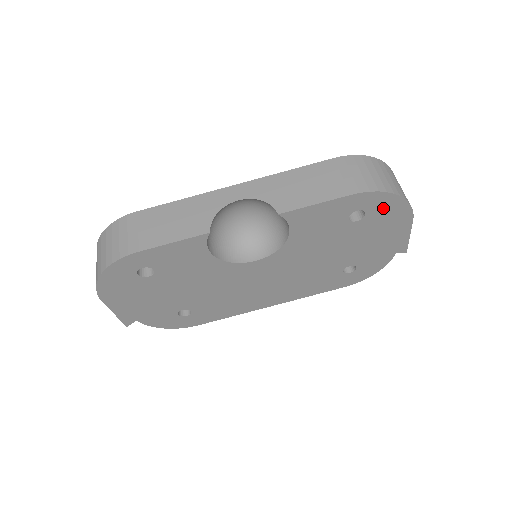
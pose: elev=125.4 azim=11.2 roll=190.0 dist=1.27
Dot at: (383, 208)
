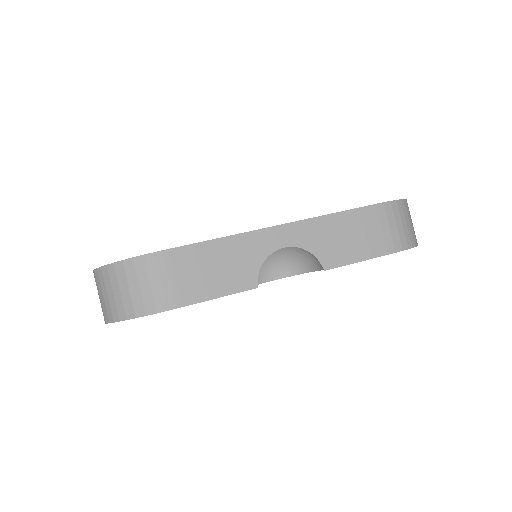
Dot at: occluded
